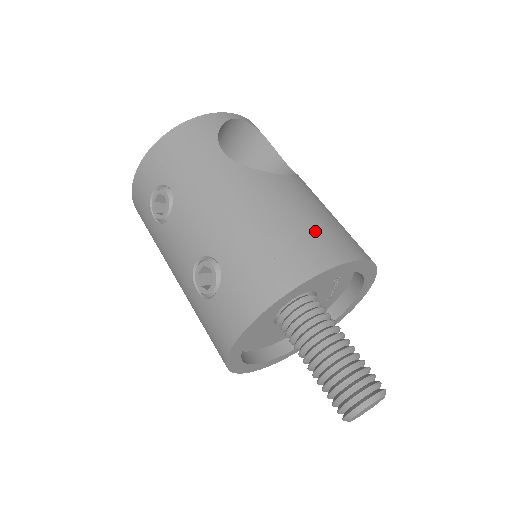
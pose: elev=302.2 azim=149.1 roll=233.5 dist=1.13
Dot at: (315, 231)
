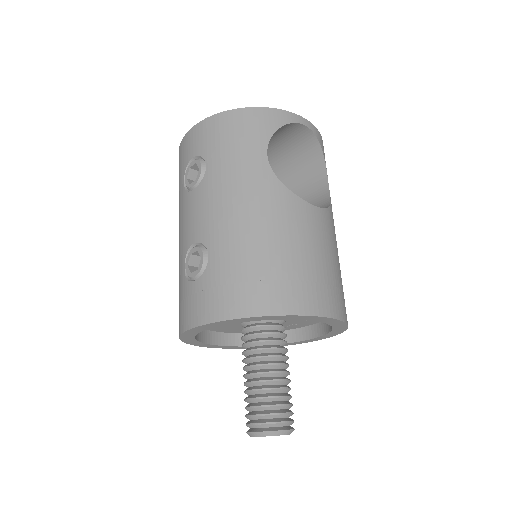
Dot at: (303, 273)
